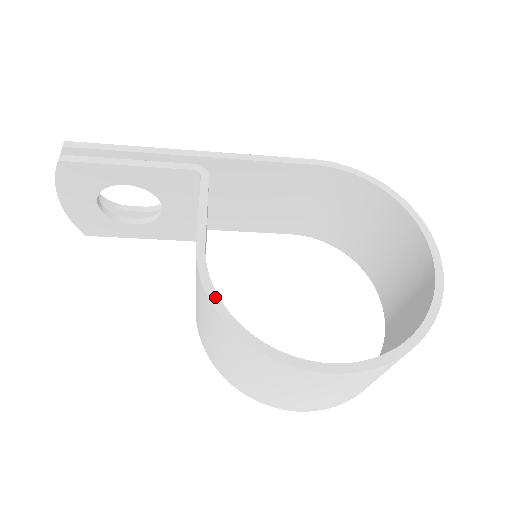
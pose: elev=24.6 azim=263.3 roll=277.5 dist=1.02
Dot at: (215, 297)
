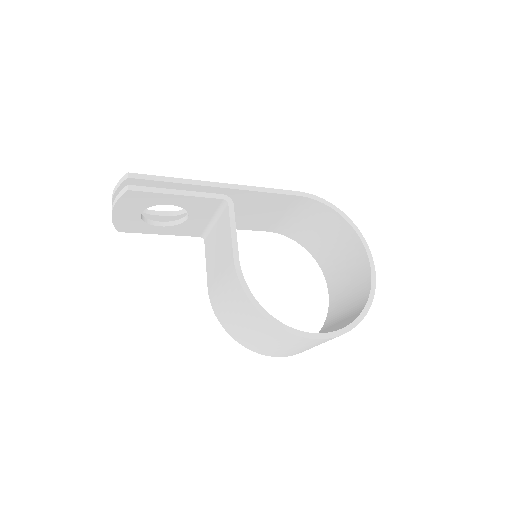
Dot at: (250, 294)
